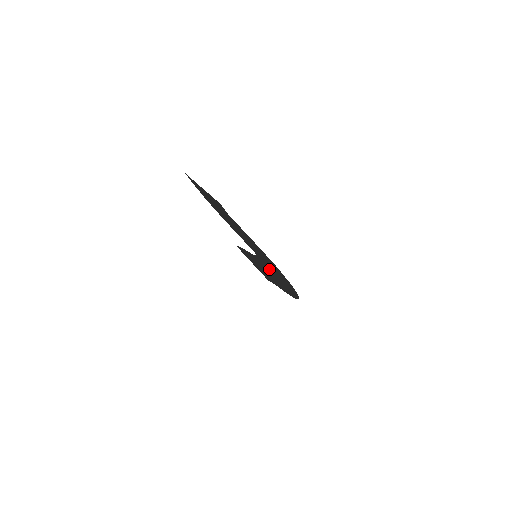
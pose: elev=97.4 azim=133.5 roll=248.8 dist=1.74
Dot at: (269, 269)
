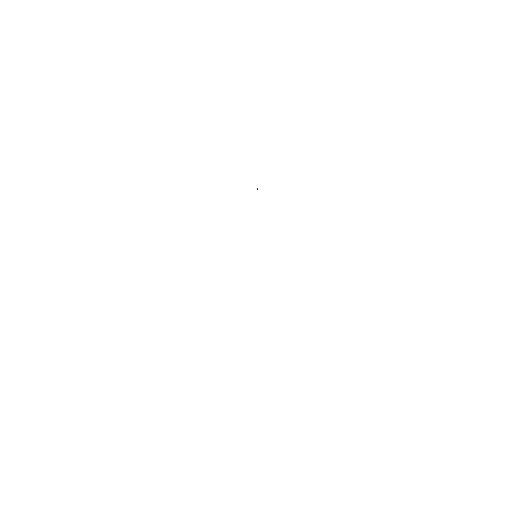
Dot at: occluded
